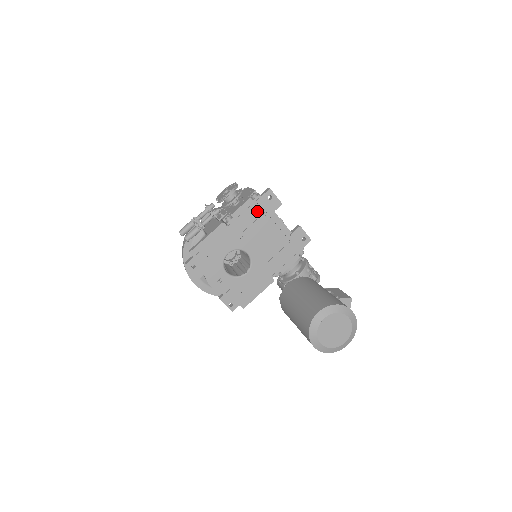
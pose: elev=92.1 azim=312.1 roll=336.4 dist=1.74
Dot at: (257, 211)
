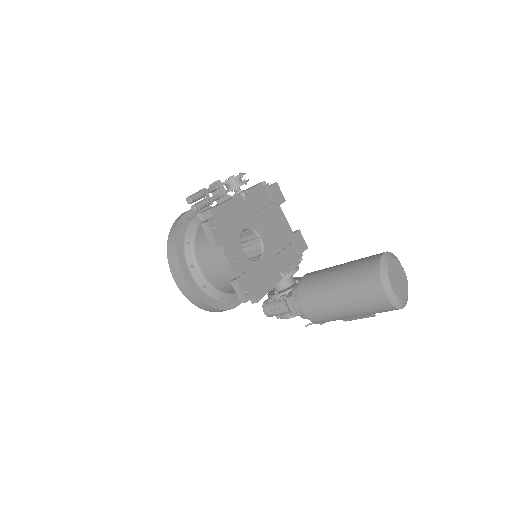
Dot at: (267, 198)
